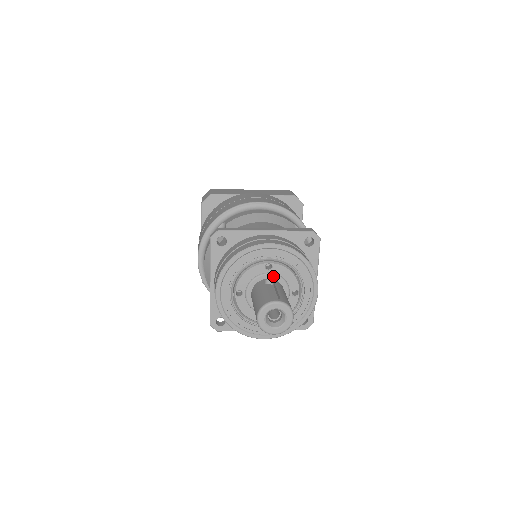
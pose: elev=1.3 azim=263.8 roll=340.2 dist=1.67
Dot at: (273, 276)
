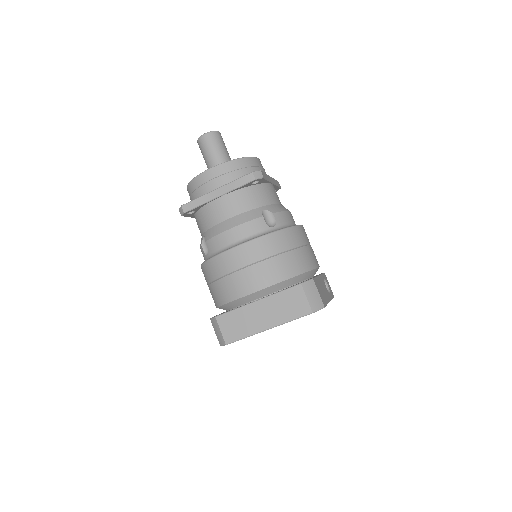
Dot at: occluded
